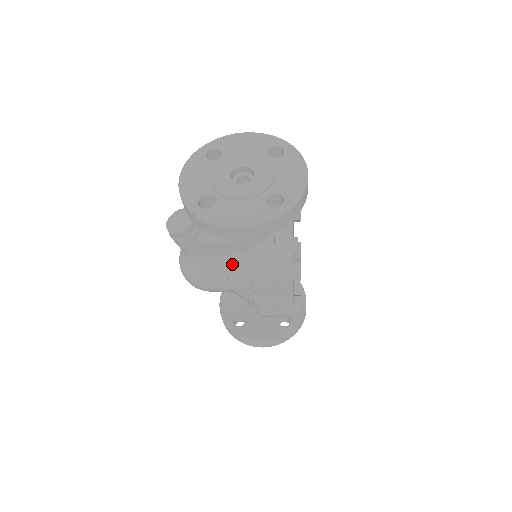
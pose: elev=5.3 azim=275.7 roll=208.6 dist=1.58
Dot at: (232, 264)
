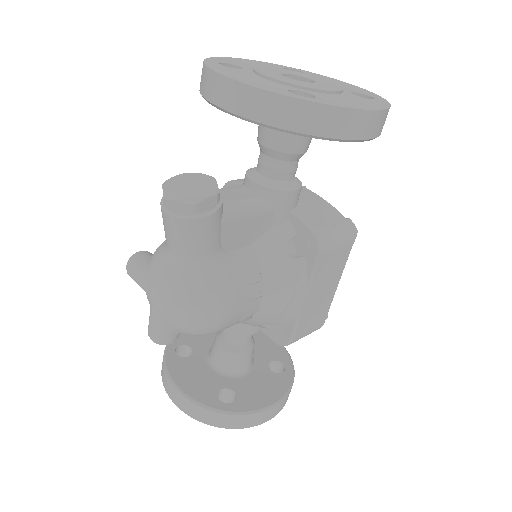
Dot at: (266, 253)
